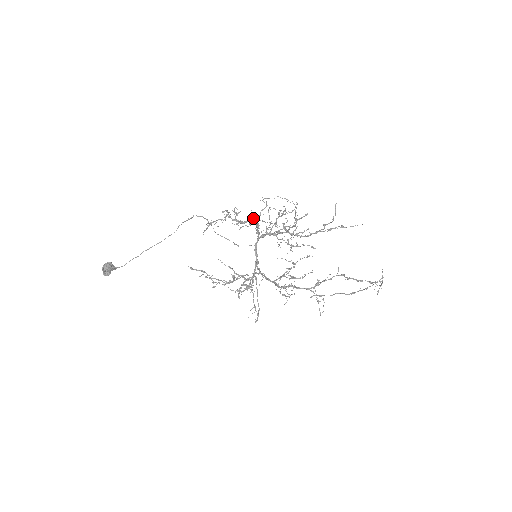
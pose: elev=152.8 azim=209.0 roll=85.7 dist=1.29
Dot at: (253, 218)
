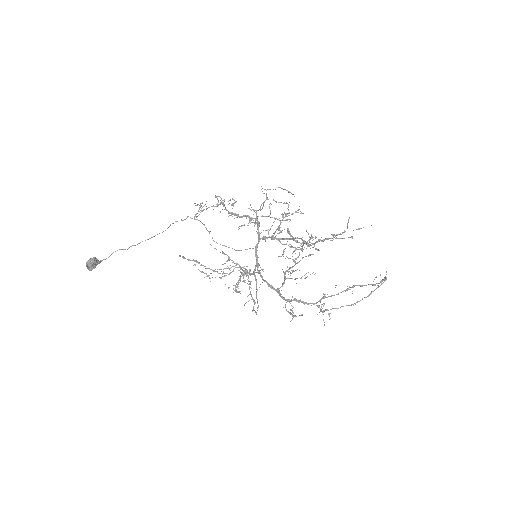
Dot at: occluded
